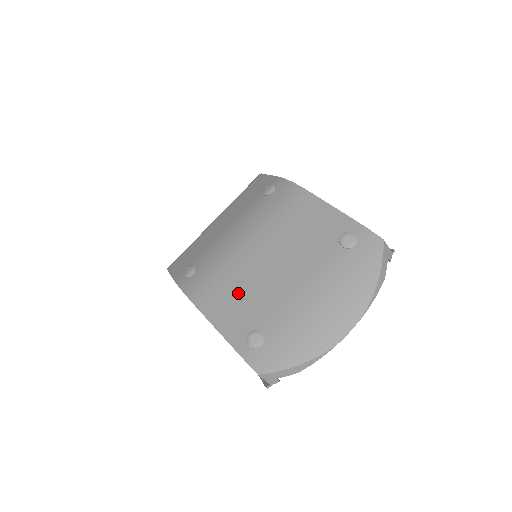
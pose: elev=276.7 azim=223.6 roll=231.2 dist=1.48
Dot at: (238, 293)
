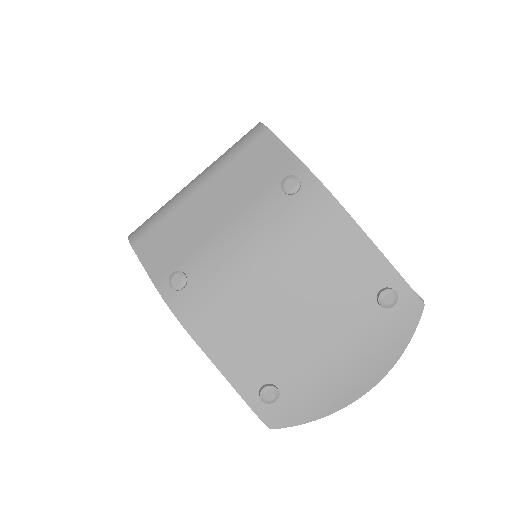
Dot at: (249, 334)
